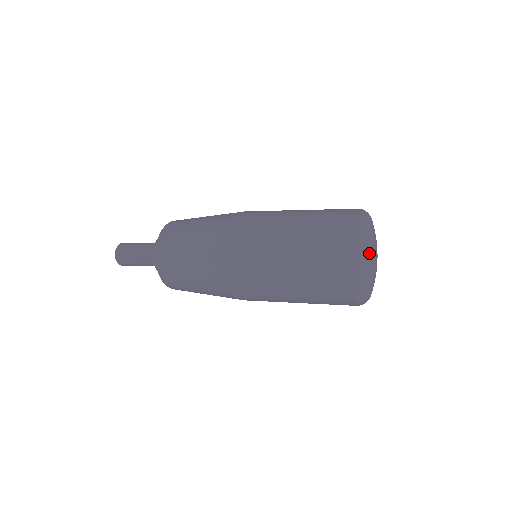
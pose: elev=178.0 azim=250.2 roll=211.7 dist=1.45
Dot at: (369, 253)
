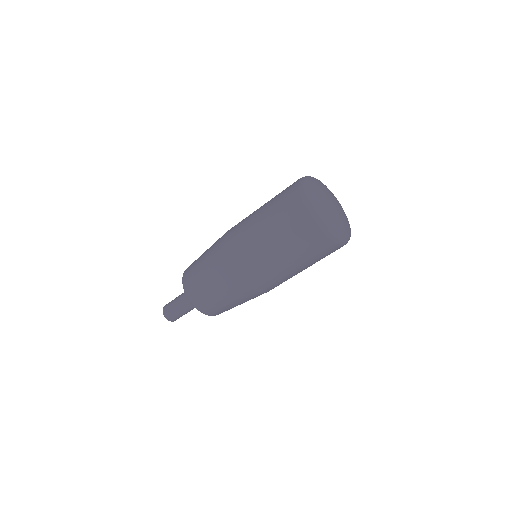
Dot at: (316, 183)
